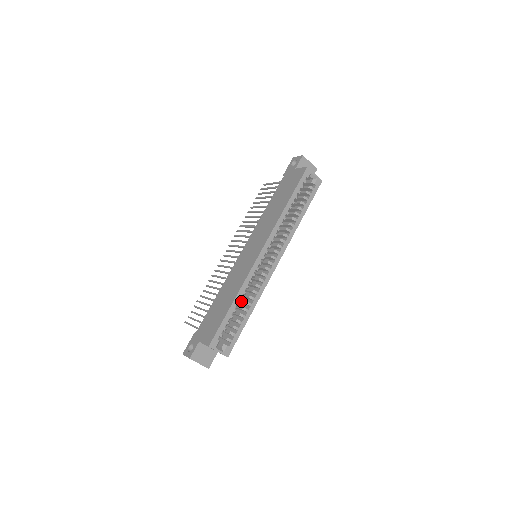
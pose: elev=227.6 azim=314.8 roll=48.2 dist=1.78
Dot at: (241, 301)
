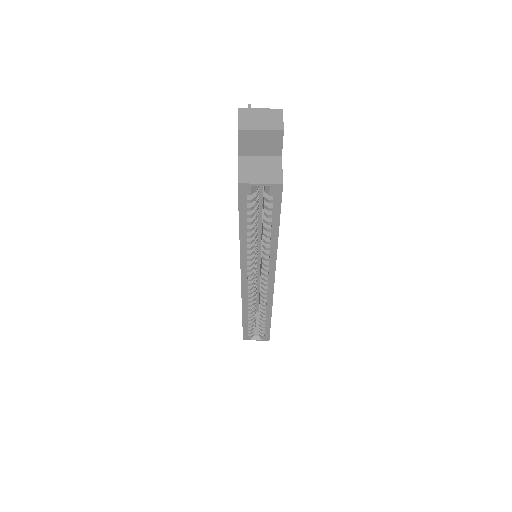
Dot at: occluded
